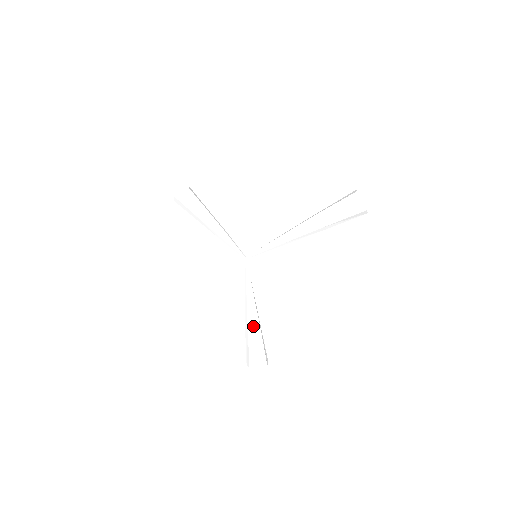
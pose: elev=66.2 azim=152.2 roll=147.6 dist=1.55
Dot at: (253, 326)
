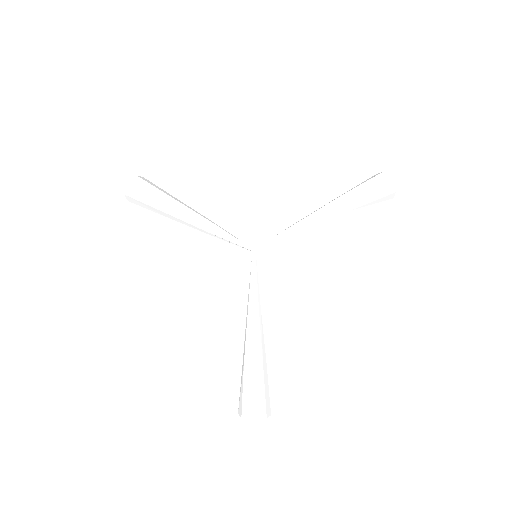
Dot at: (258, 351)
